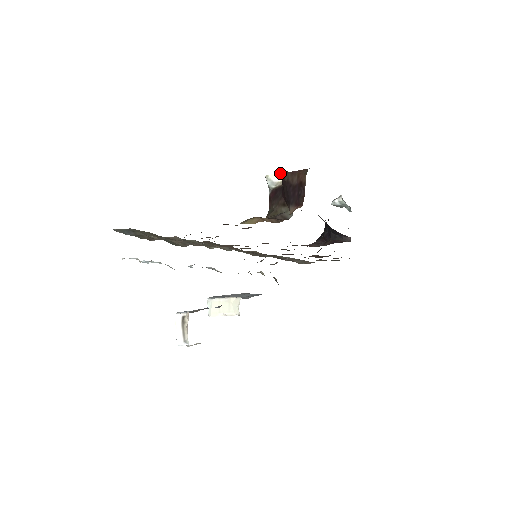
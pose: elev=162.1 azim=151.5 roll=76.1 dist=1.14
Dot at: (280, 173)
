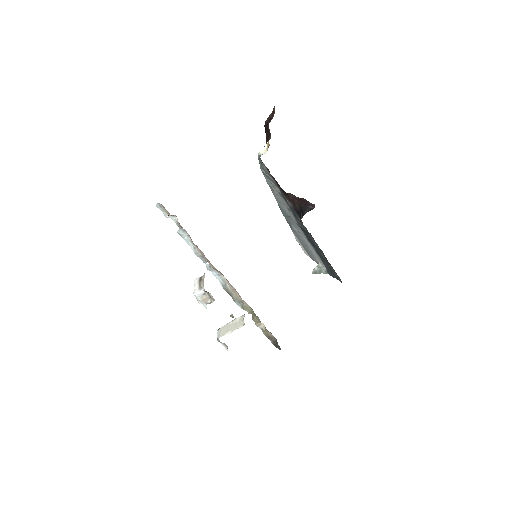
Dot at: (265, 150)
